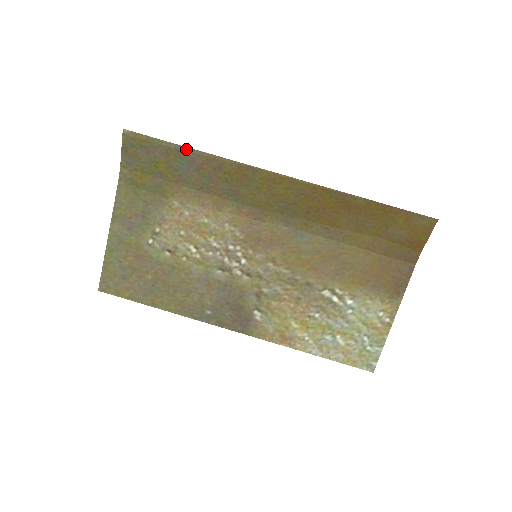
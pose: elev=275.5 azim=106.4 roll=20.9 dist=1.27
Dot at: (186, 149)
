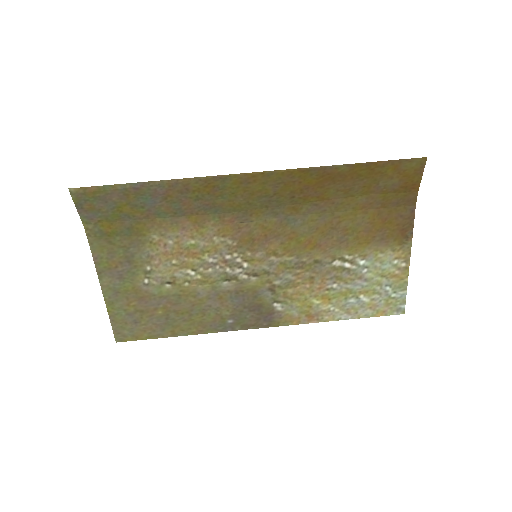
Dot at: (143, 184)
